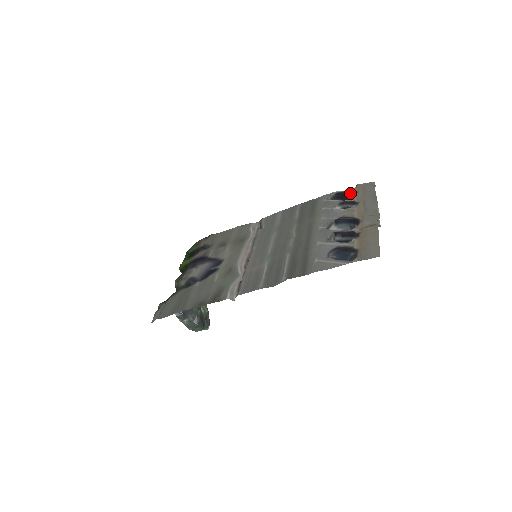
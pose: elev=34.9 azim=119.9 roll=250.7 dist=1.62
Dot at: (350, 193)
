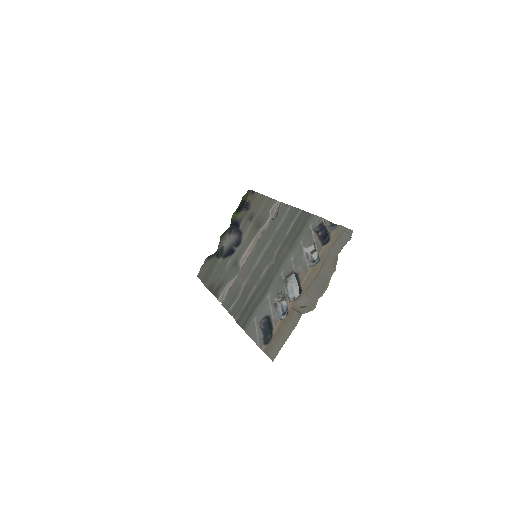
Dot at: (328, 234)
